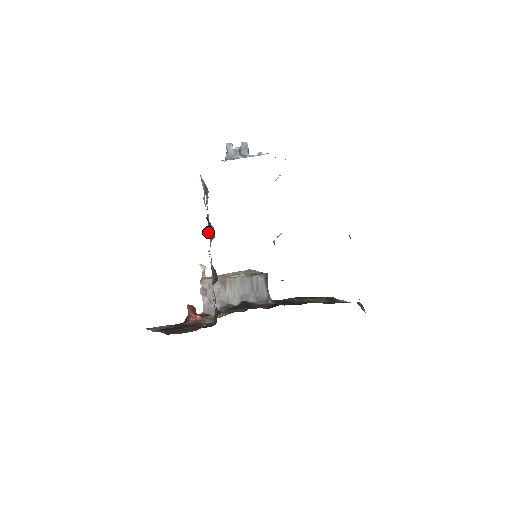
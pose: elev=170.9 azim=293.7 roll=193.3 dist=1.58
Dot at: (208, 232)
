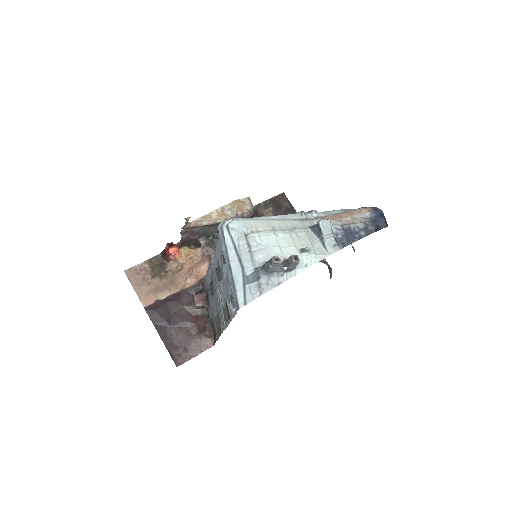
Dot at: (220, 288)
